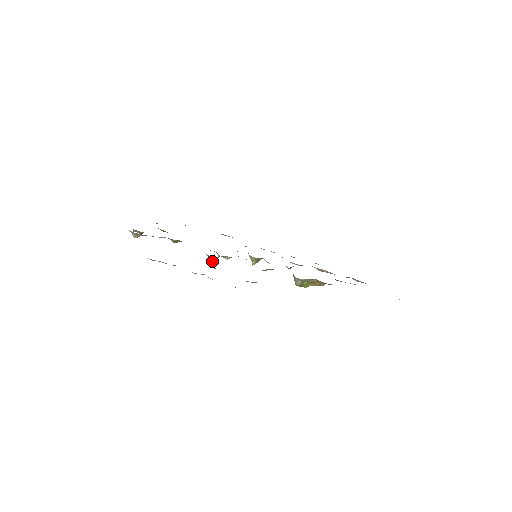
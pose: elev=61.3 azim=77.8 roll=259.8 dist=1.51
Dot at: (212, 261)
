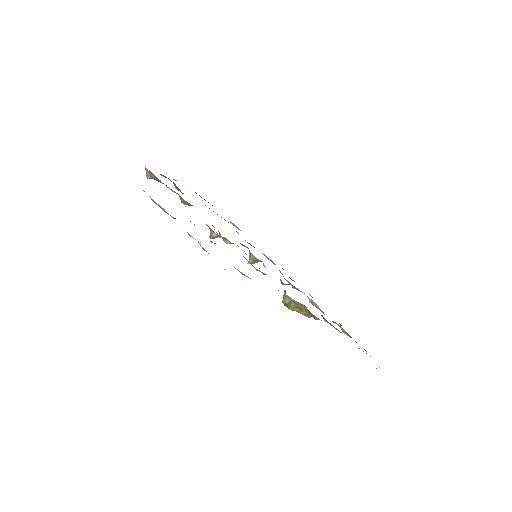
Dot at: (211, 236)
